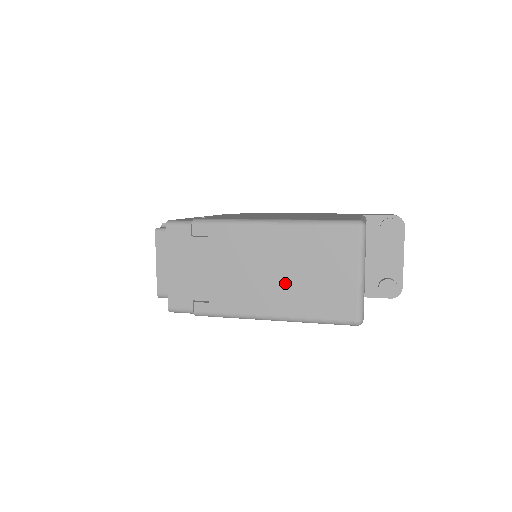
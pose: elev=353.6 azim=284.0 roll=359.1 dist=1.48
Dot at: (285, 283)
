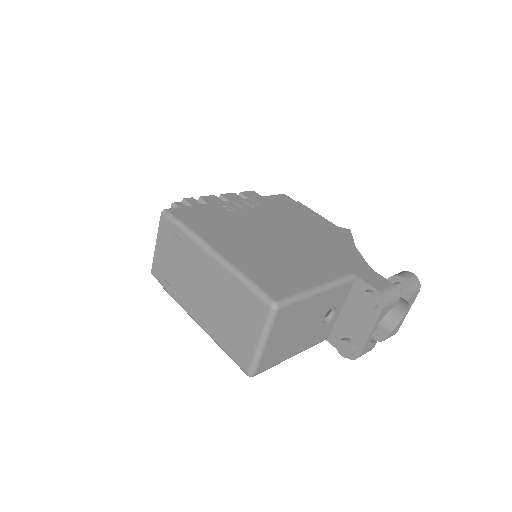
Dot at: (214, 310)
